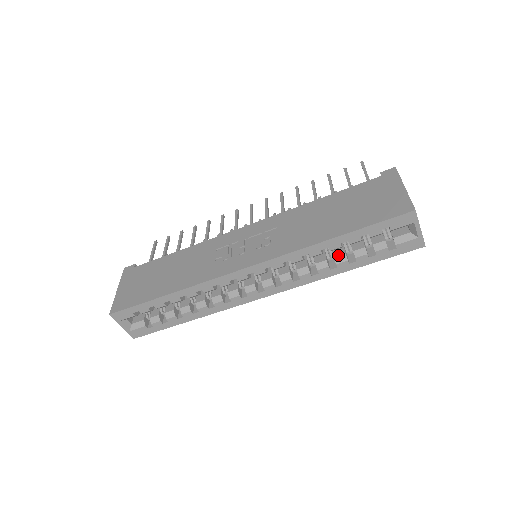
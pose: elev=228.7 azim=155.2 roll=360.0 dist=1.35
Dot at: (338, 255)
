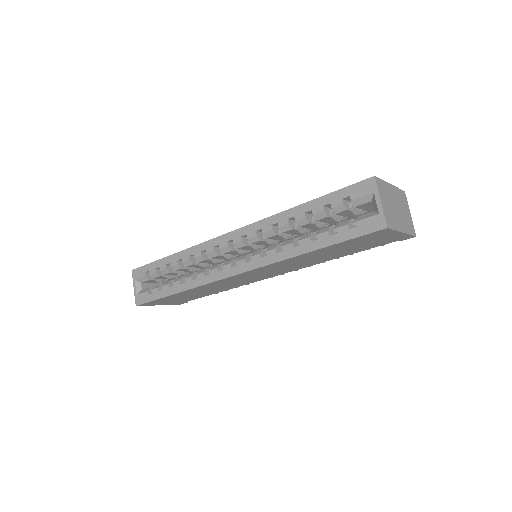
Dot at: (305, 234)
